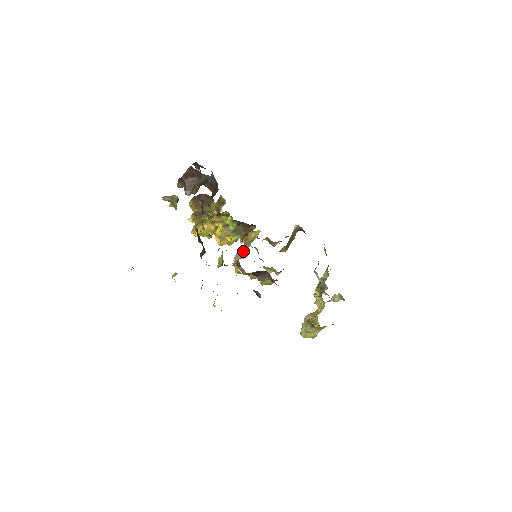
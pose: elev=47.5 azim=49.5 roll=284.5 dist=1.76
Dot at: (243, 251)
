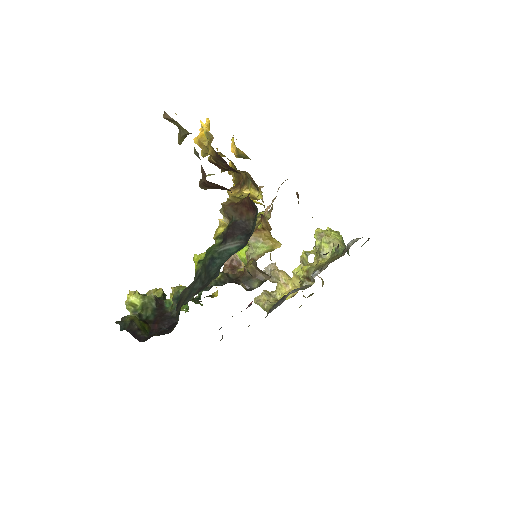
Dot at: occluded
